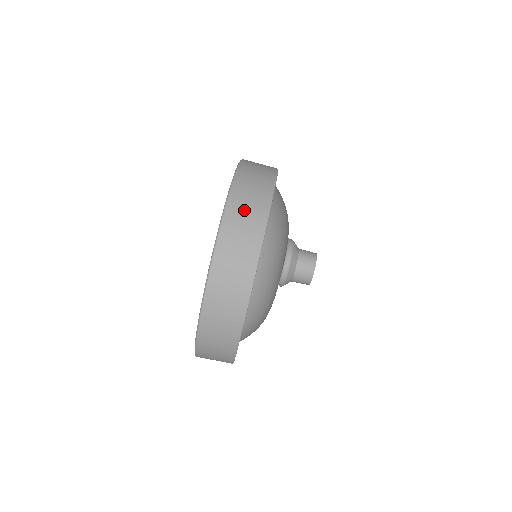
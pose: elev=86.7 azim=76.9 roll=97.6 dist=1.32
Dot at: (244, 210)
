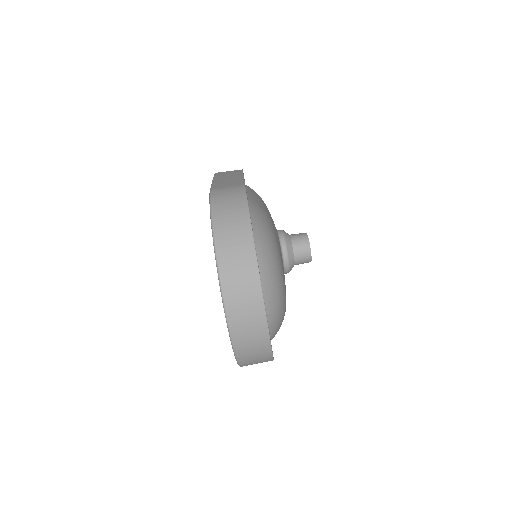
Dot at: (231, 244)
